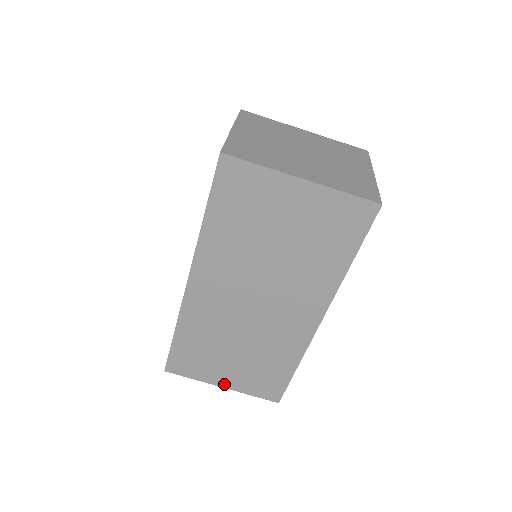
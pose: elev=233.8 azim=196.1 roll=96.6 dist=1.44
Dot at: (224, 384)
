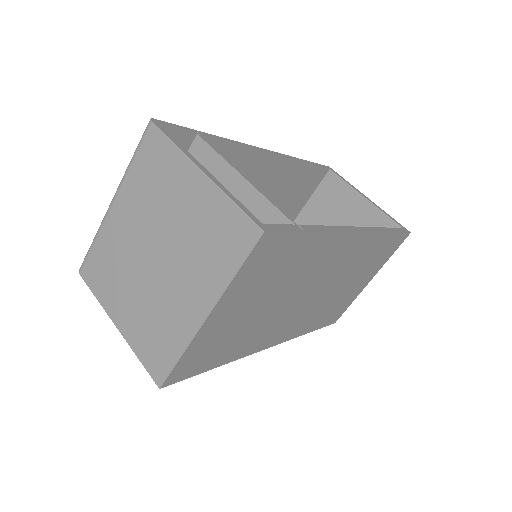
Dot at: (369, 280)
